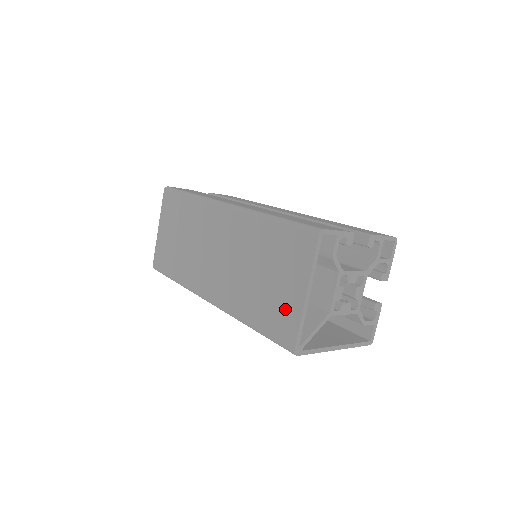
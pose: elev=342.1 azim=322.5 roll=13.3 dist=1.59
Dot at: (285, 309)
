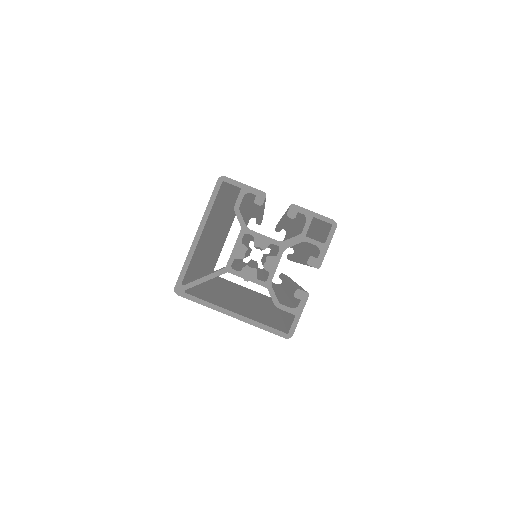
Dot at: occluded
